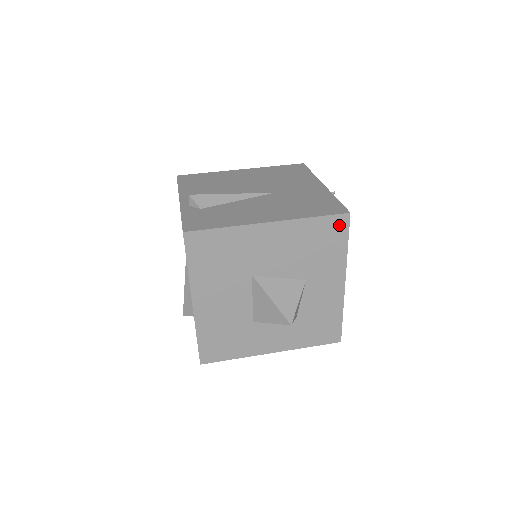
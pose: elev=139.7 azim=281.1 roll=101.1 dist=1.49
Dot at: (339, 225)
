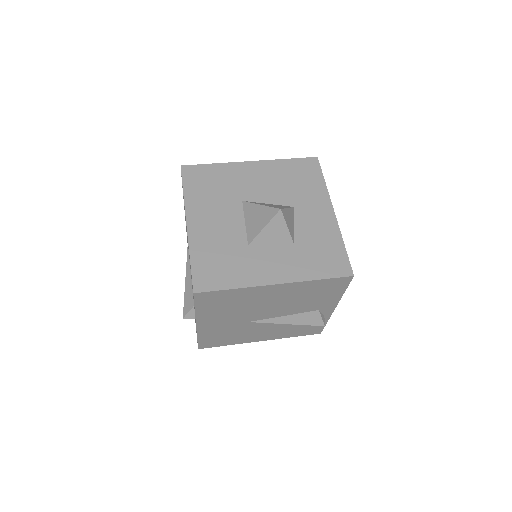
Dot at: (311, 165)
